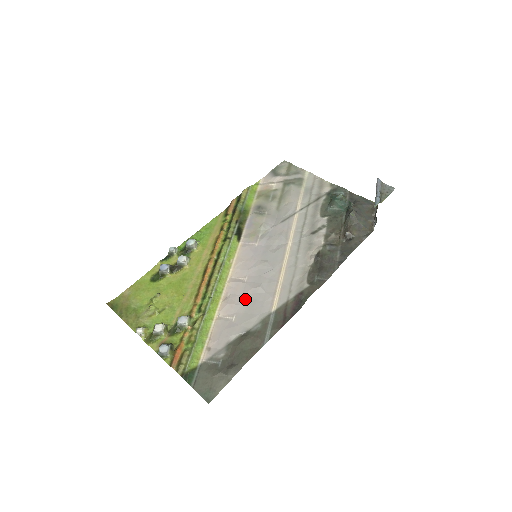
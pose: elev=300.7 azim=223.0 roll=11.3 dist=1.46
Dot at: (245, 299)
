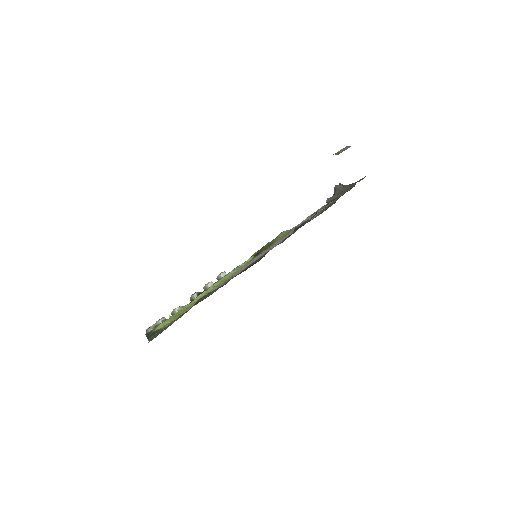
Dot at: occluded
